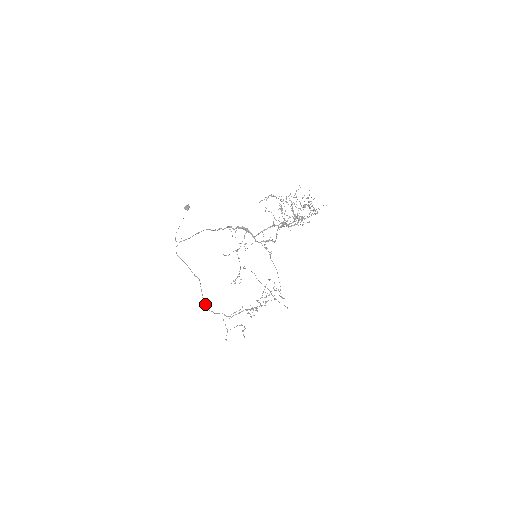
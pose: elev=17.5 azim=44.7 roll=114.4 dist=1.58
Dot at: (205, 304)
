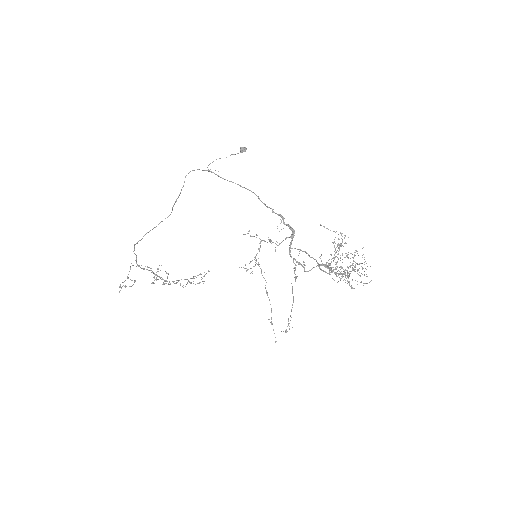
Dot at: occluded
